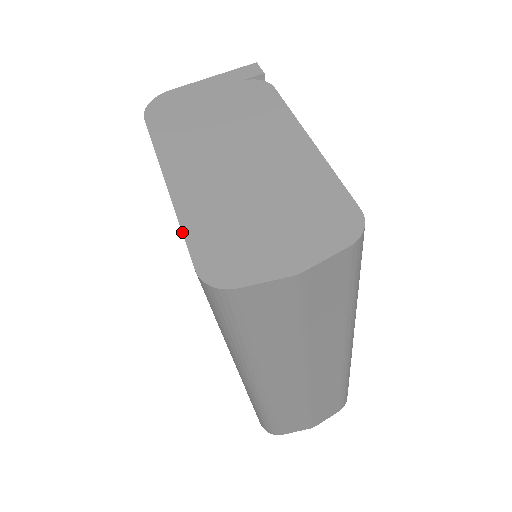
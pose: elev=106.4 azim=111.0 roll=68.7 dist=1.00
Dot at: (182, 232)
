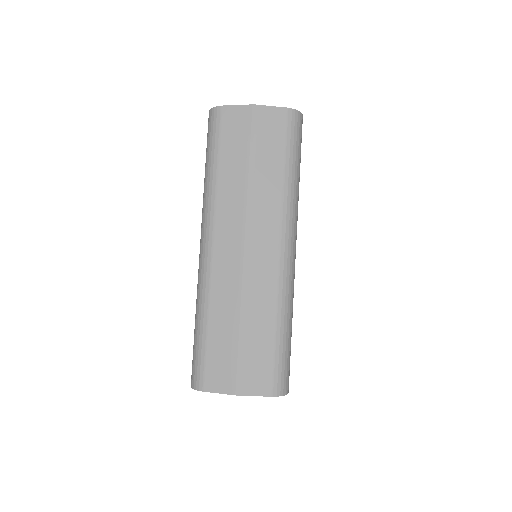
Dot at: occluded
